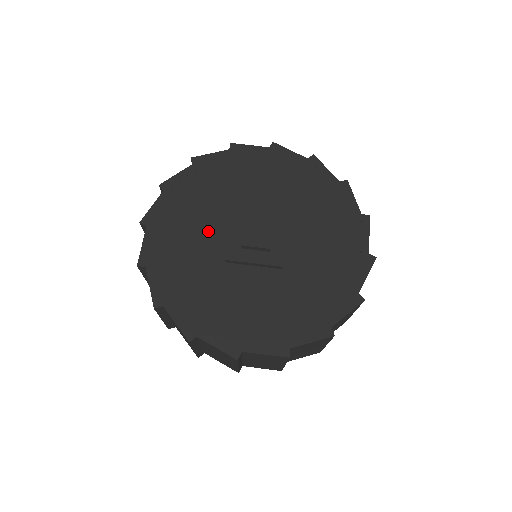
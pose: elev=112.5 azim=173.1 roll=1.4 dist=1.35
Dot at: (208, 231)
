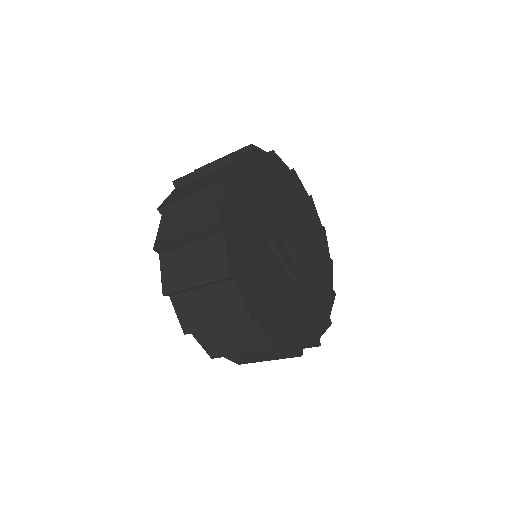
Dot at: (266, 210)
